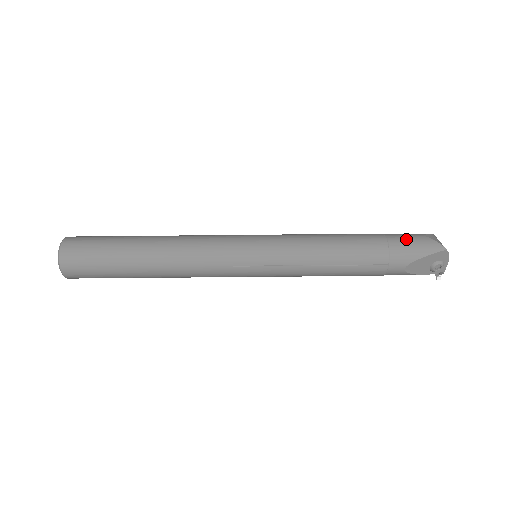
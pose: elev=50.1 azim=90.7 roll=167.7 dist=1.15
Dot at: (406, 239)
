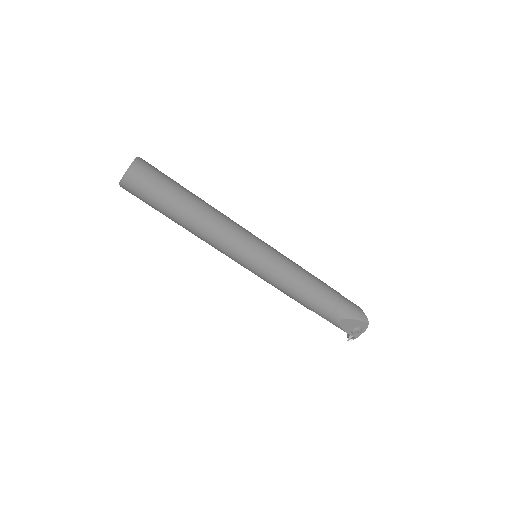
Dot at: (350, 303)
